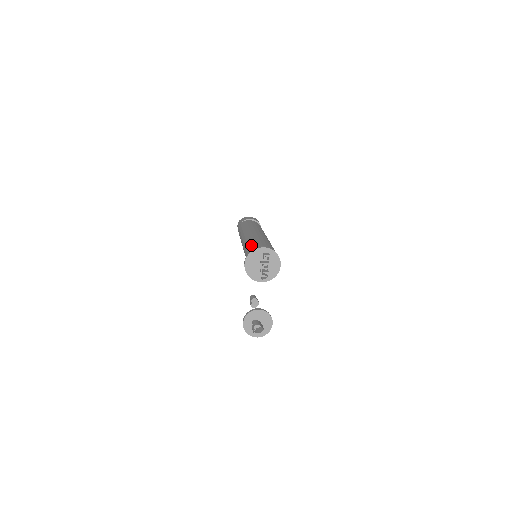
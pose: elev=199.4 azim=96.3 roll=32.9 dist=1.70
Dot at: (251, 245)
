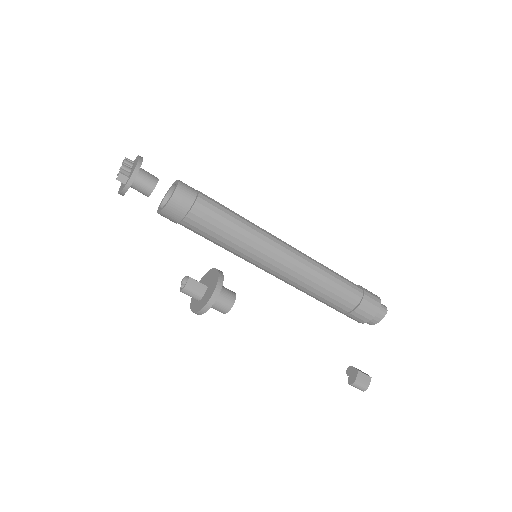
Dot at: occluded
